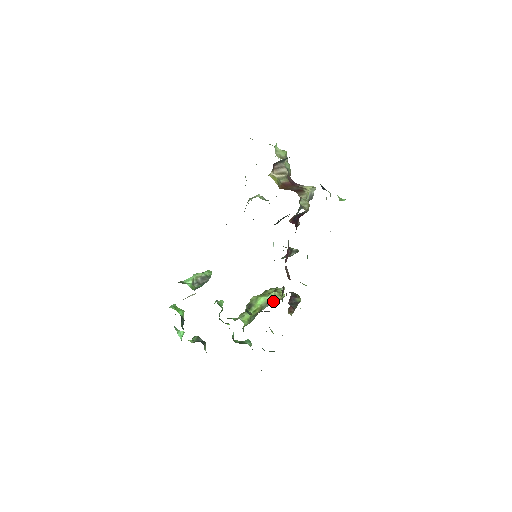
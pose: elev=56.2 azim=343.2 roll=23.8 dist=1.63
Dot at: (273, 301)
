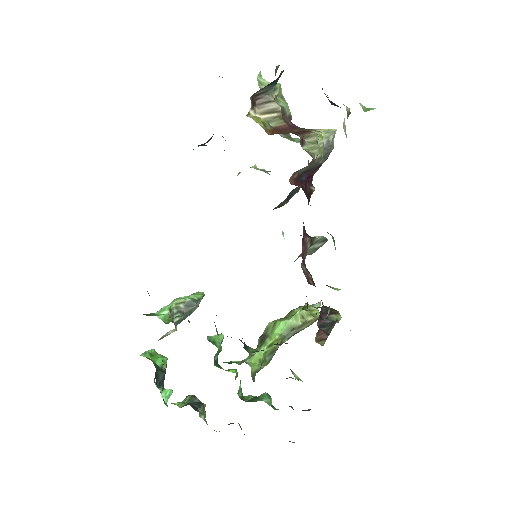
Dot at: (300, 325)
